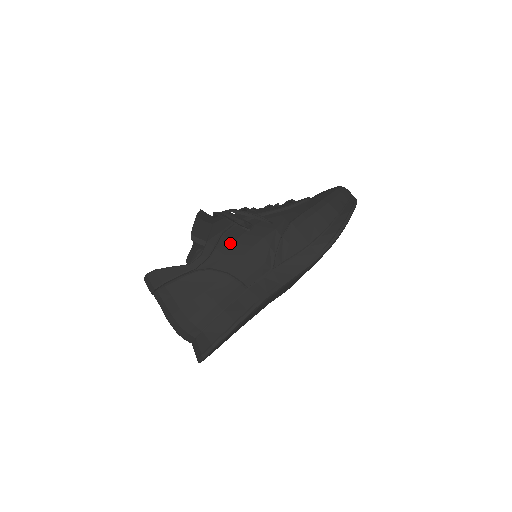
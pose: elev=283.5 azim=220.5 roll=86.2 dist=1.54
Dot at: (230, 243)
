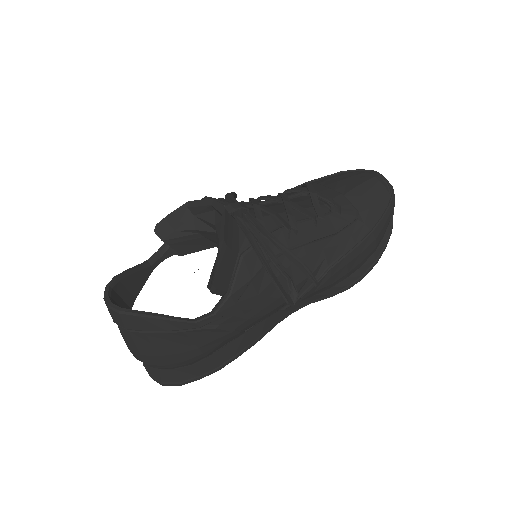
Dot at: (255, 295)
